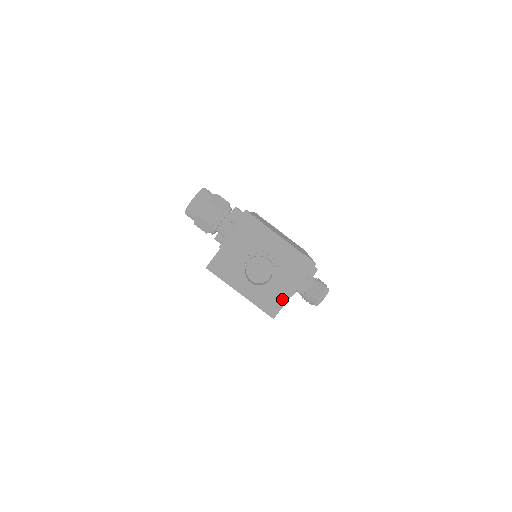
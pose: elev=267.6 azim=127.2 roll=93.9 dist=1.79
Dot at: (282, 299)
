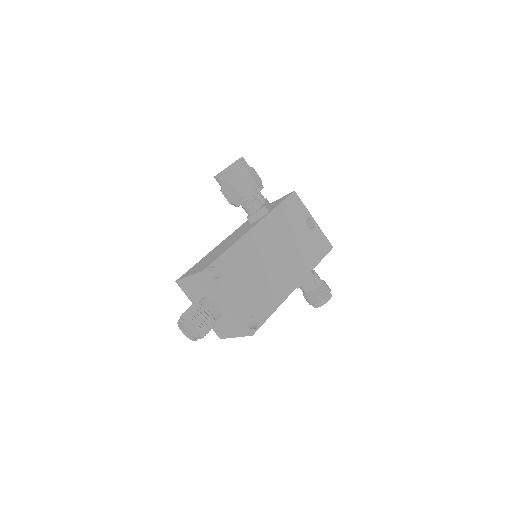
Dot at: (226, 334)
